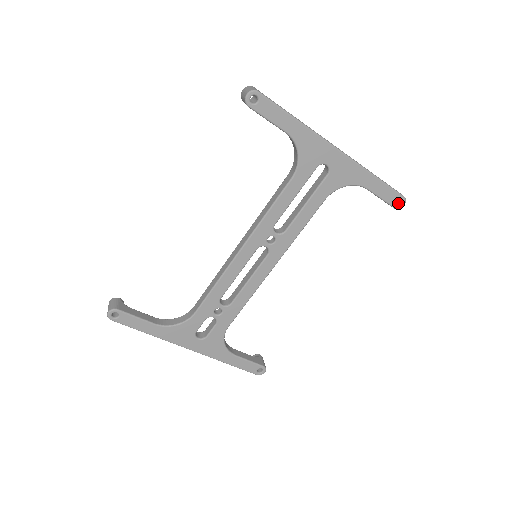
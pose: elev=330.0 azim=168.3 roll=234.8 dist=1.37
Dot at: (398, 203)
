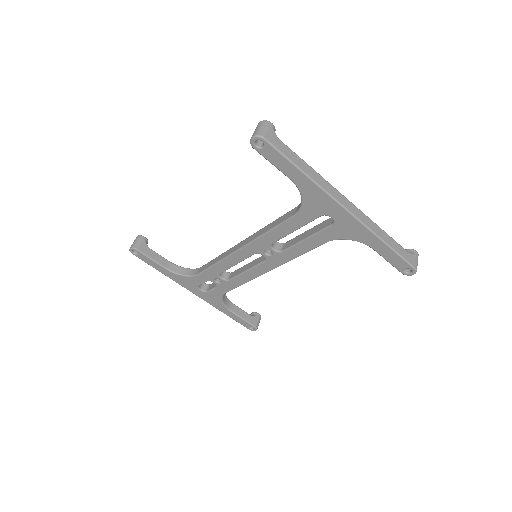
Dot at: (409, 270)
